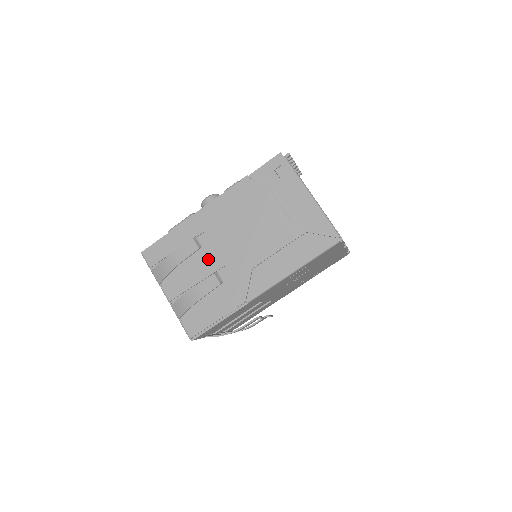
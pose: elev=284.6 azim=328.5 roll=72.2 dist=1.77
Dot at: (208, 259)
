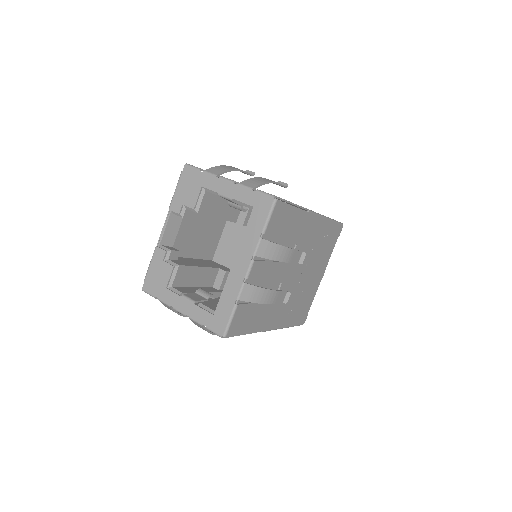
Dot at: occluded
